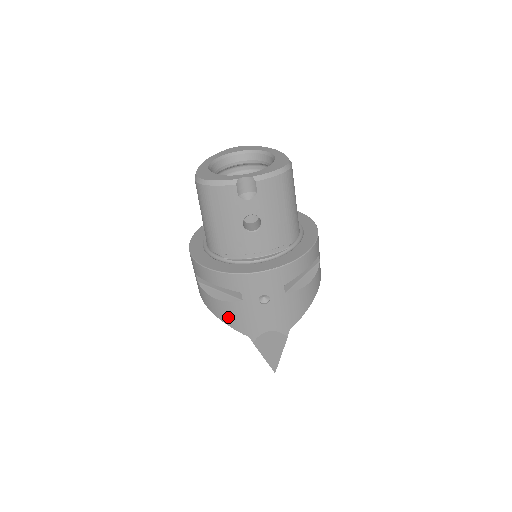
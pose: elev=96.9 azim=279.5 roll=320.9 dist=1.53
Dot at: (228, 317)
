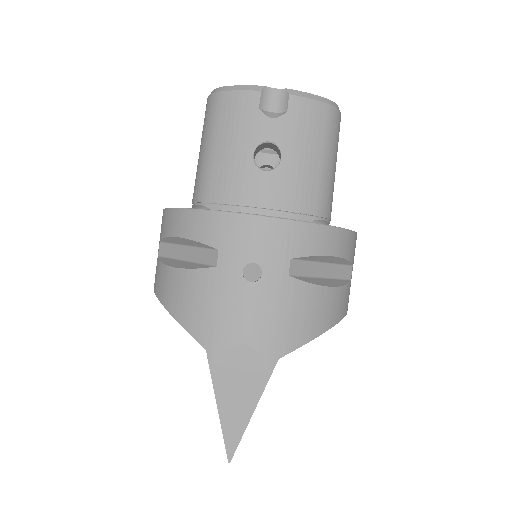
Dot at: (183, 303)
